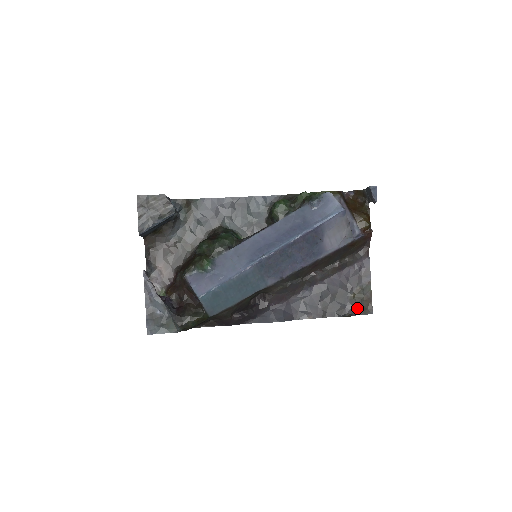
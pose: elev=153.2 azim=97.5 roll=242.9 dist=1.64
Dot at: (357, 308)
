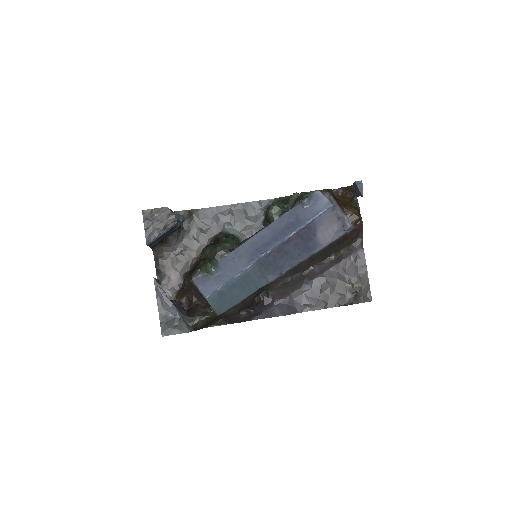
Dot at: (356, 297)
